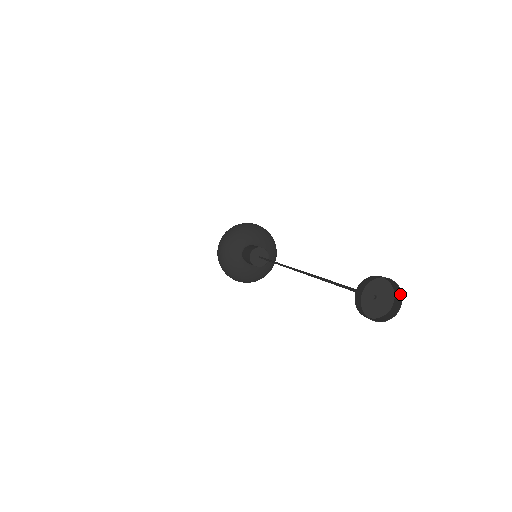
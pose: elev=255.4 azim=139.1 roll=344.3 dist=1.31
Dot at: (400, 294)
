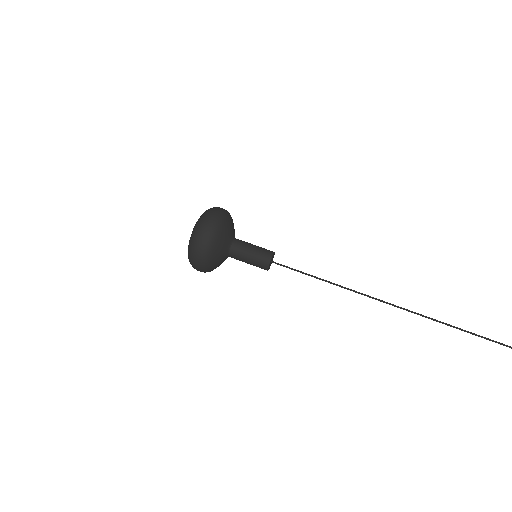
Dot at: out of frame
